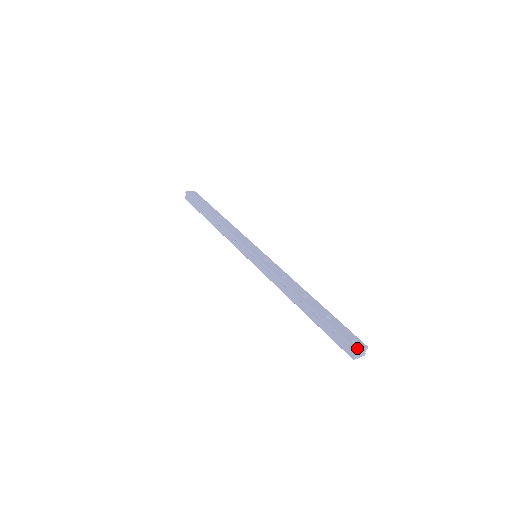
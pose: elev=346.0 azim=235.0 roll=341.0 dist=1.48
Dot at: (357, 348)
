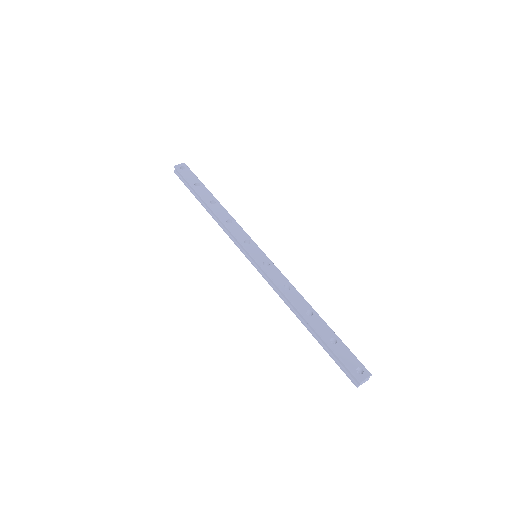
Dot at: (361, 379)
